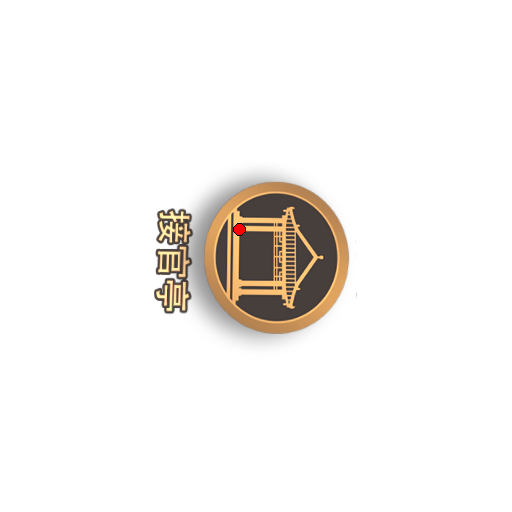
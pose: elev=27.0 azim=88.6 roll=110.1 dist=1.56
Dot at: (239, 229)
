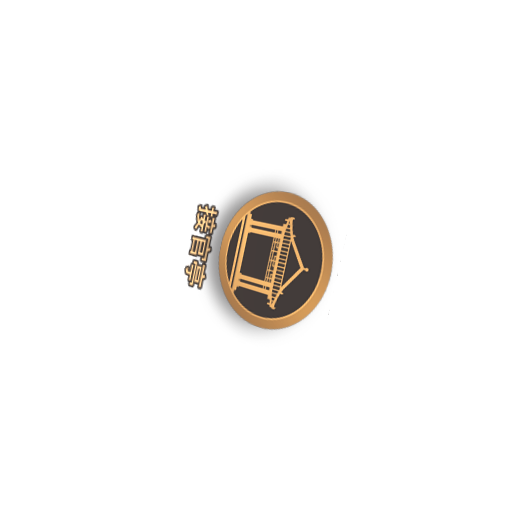
Dot at: (249, 230)
